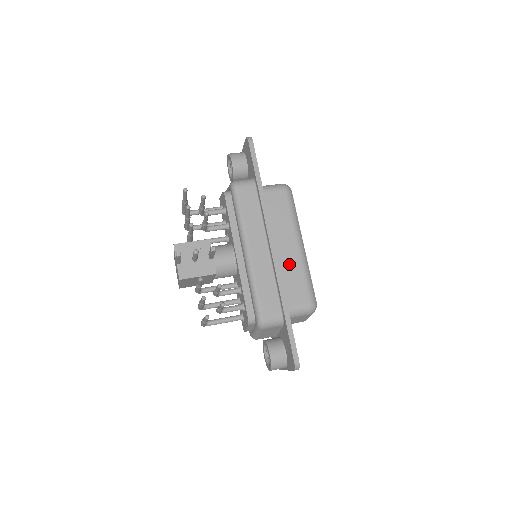
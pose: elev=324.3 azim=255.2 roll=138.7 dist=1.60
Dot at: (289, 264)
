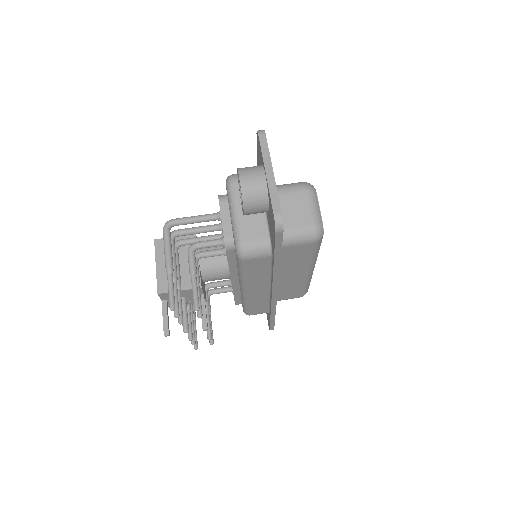
Dot at: (290, 284)
